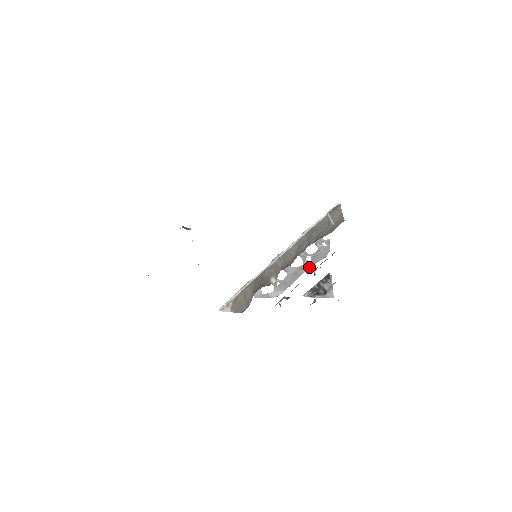
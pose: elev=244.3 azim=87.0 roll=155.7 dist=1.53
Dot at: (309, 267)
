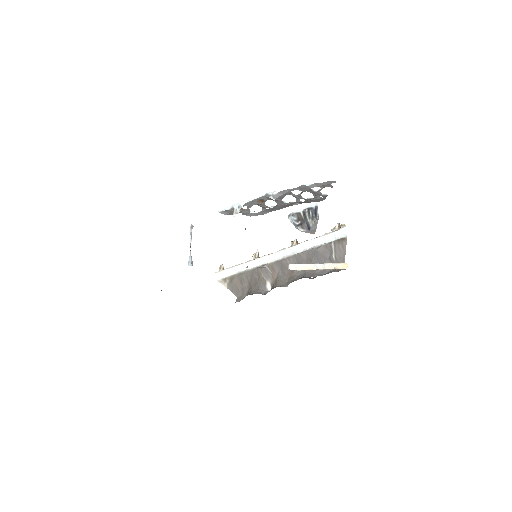
Dot at: (300, 203)
